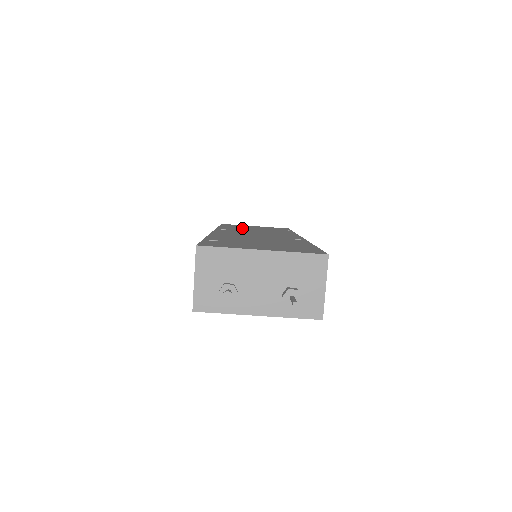
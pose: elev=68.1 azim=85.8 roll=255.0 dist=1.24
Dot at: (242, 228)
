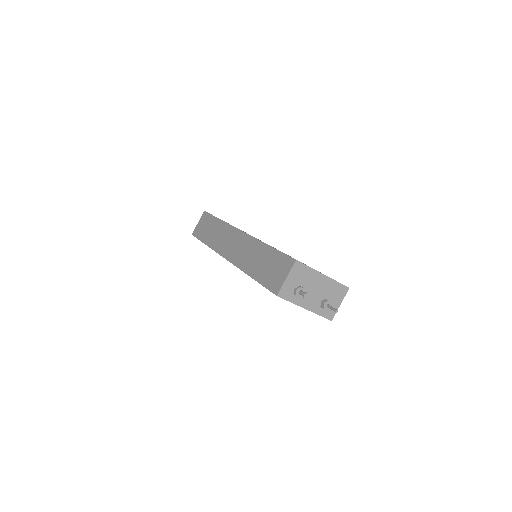
Dot at: occluded
